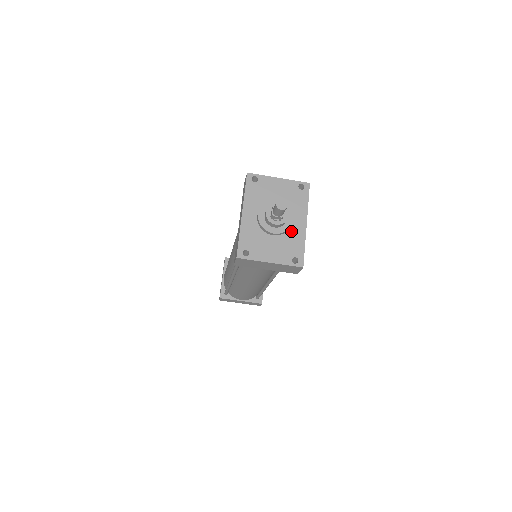
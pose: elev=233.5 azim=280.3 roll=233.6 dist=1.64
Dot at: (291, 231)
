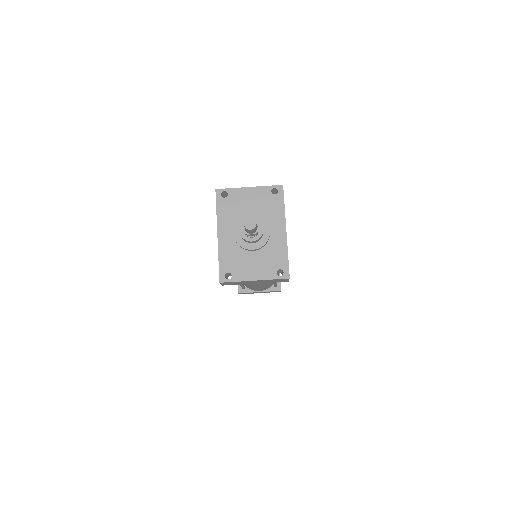
Dot at: (271, 242)
